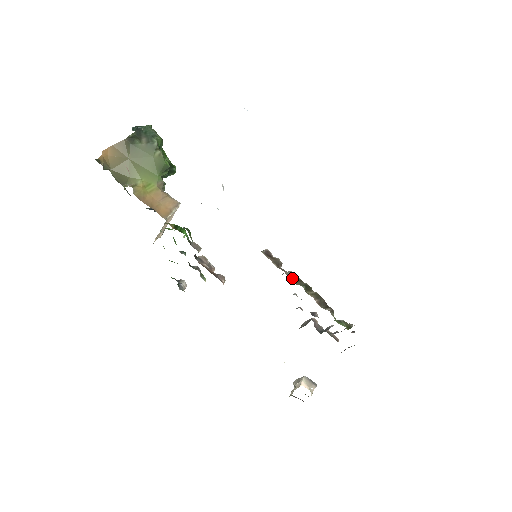
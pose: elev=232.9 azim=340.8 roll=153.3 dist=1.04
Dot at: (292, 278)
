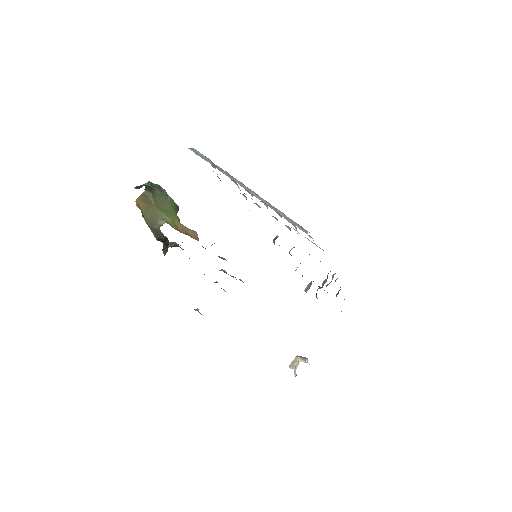
Dot at: occluded
